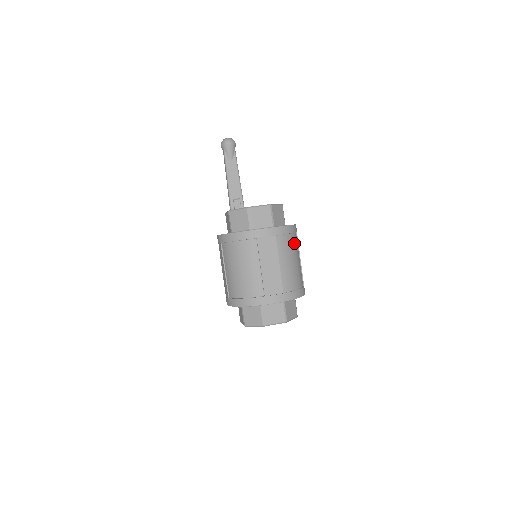
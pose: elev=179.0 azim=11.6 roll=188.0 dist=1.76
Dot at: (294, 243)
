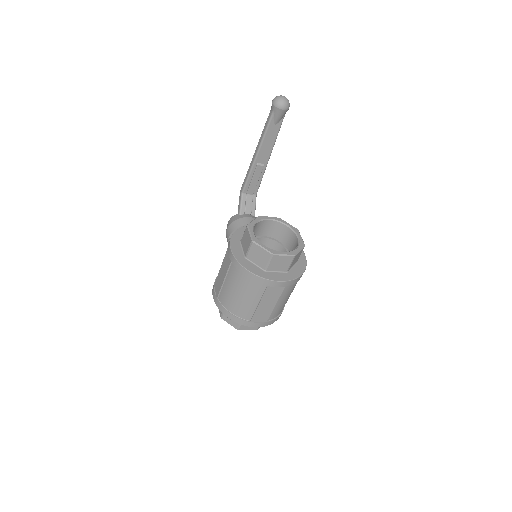
Dot at: occluded
